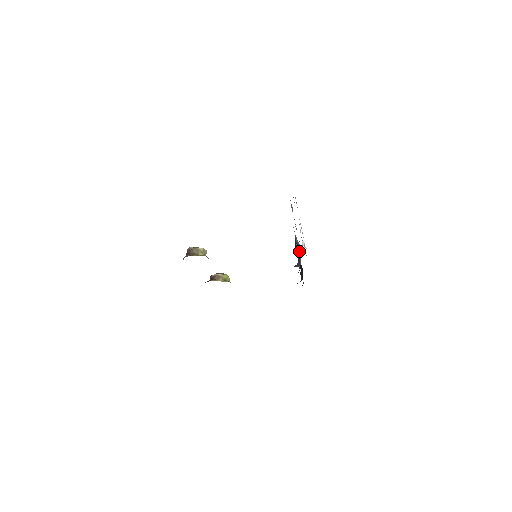
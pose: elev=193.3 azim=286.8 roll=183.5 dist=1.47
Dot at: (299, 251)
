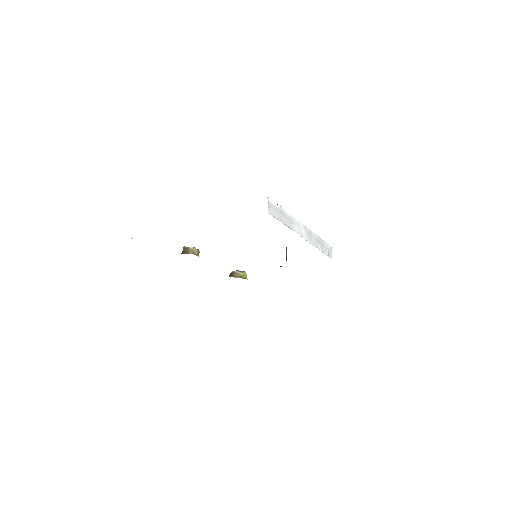
Dot at: occluded
